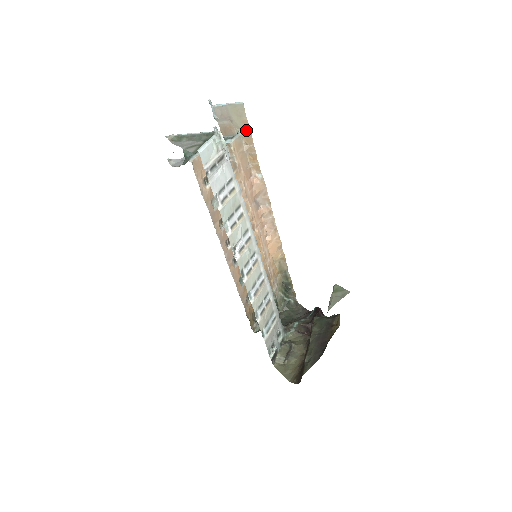
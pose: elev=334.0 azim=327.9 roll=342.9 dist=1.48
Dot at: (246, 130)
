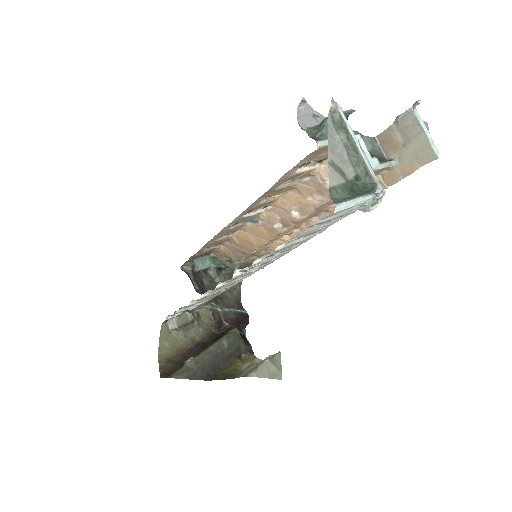
Dot at: (402, 171)
